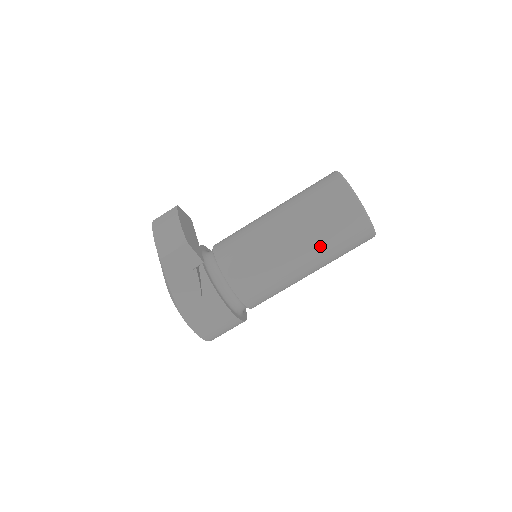
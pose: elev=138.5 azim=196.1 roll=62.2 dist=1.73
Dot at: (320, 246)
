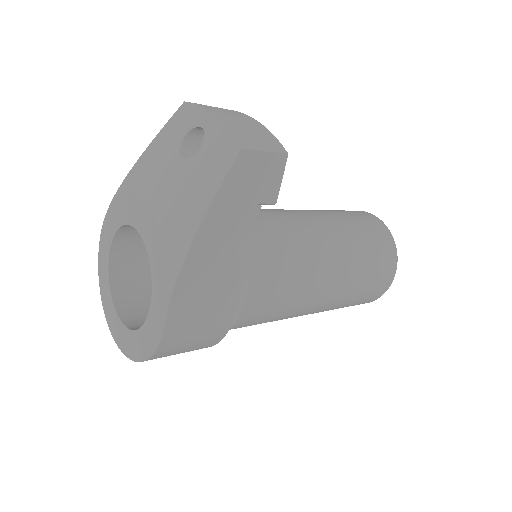
Dot at: (353, 278)
